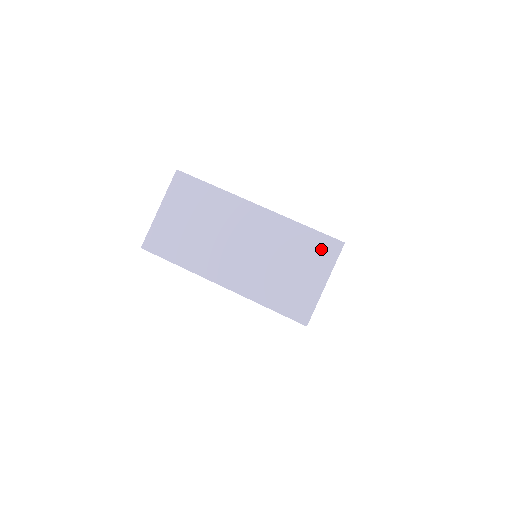
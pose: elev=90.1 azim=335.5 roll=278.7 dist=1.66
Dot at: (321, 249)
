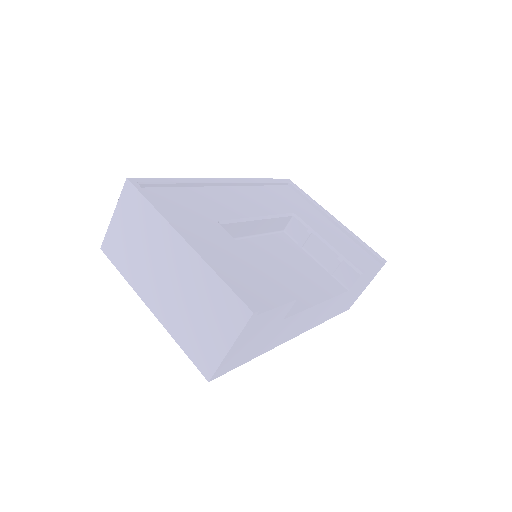
Dot at: (231, 310)
